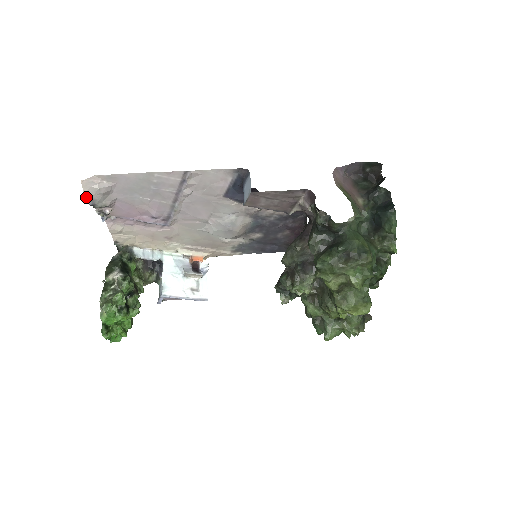
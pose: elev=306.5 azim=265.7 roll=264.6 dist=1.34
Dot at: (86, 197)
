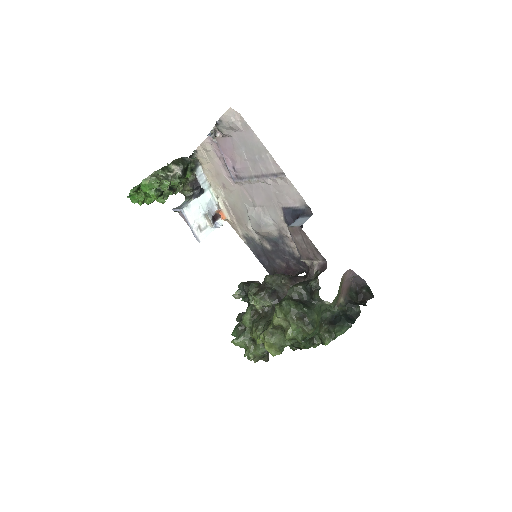
Dot at: (221, 117)
